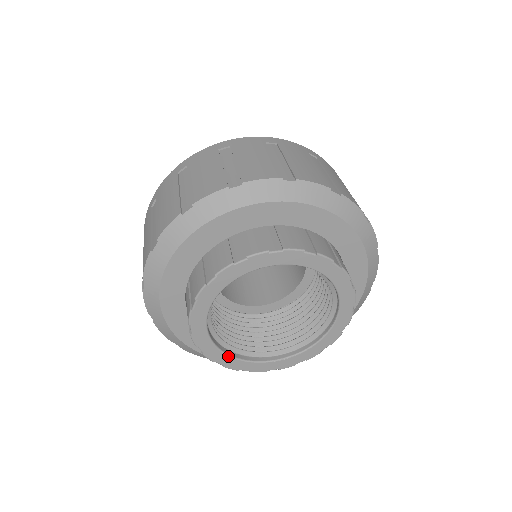
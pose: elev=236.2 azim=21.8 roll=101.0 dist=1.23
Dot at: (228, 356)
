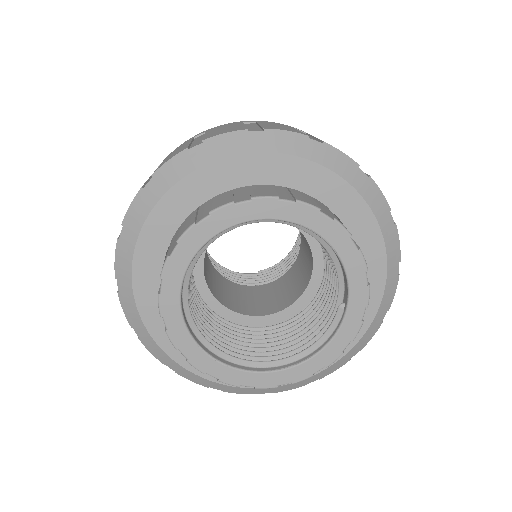
Dot at: (180, 288)
